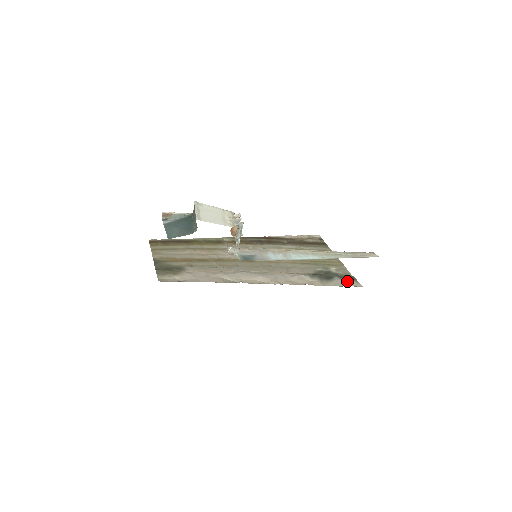
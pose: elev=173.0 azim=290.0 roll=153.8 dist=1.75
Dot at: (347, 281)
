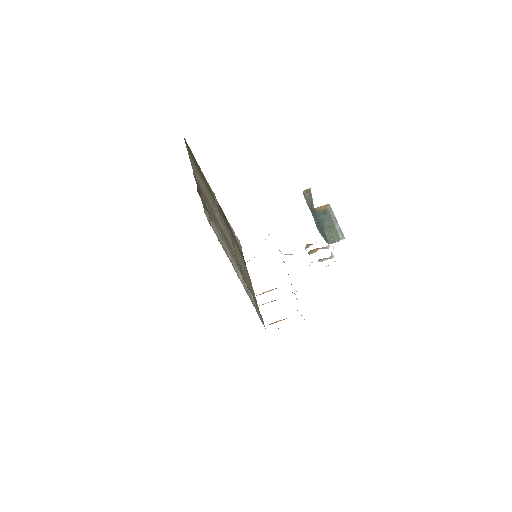
Dot at: occluded
